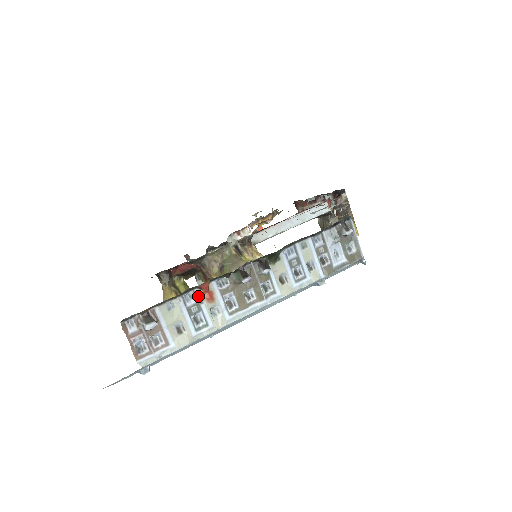
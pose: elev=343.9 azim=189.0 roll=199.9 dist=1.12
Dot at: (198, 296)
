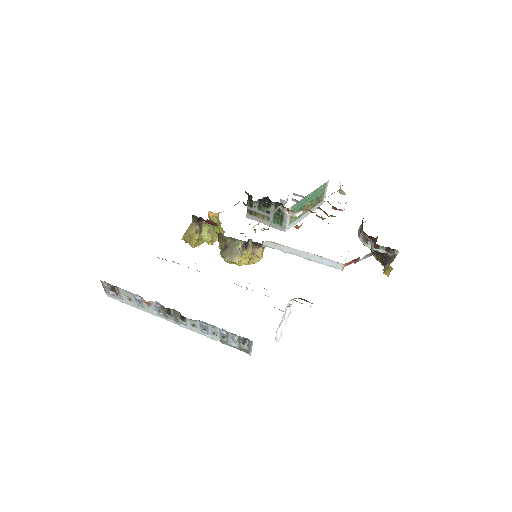
Dot at: (142, 299)
